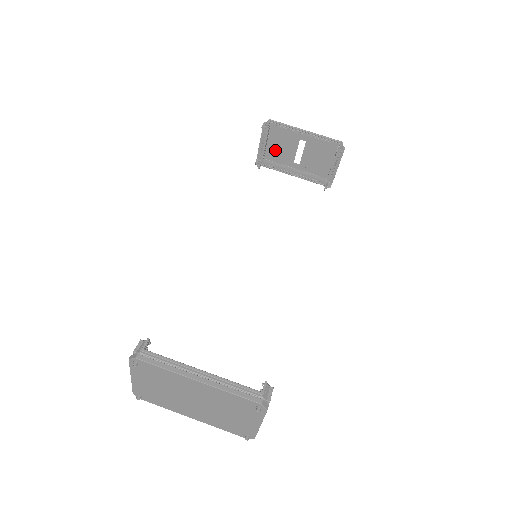
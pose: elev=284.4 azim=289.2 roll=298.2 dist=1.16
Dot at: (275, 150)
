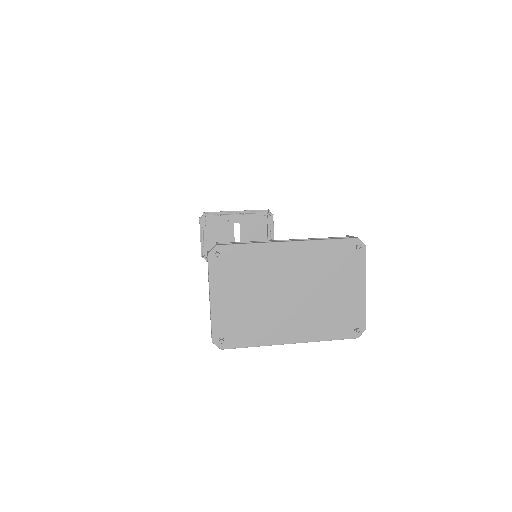
Dot at: (215, 242)
